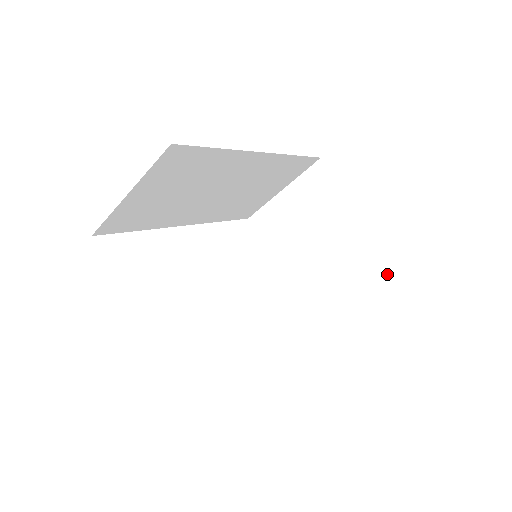
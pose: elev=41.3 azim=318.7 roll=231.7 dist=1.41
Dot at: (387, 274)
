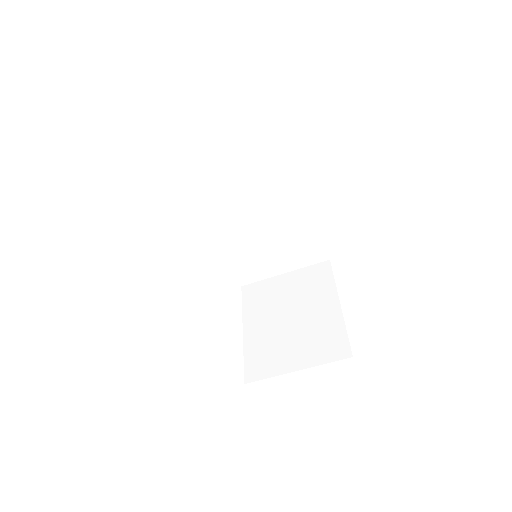
Dot at: (348, 357)
